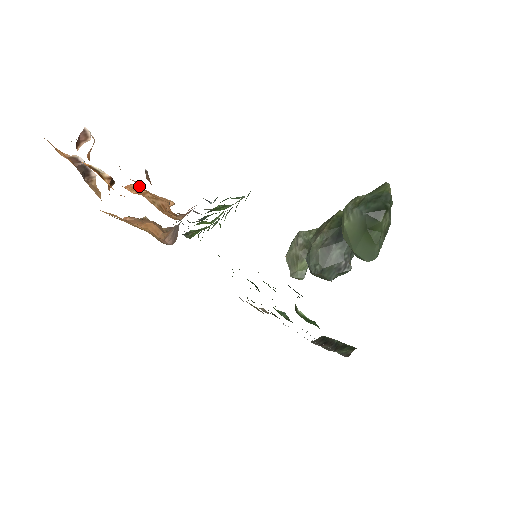
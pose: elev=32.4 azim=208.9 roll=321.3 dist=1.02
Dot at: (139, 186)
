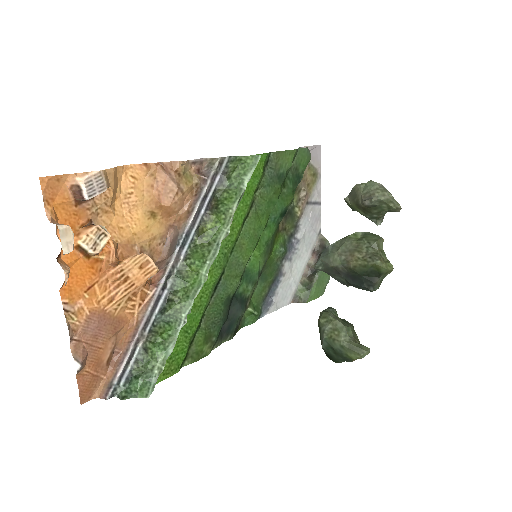
Dot at: (120, 272)
